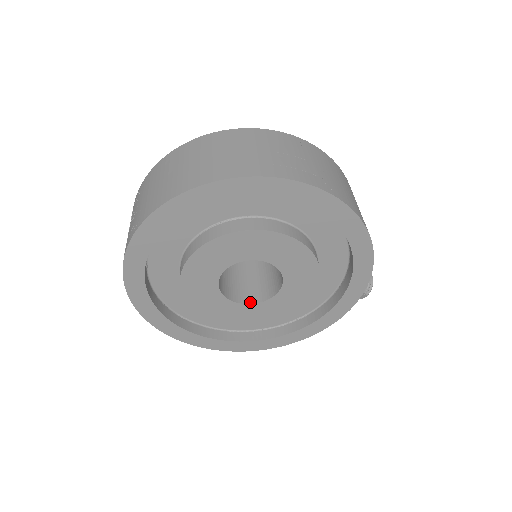
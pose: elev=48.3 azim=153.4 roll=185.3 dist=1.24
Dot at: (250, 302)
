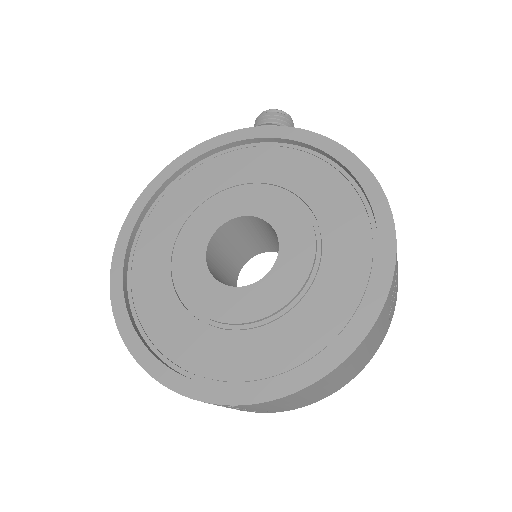
Dot at: (242, 267)
